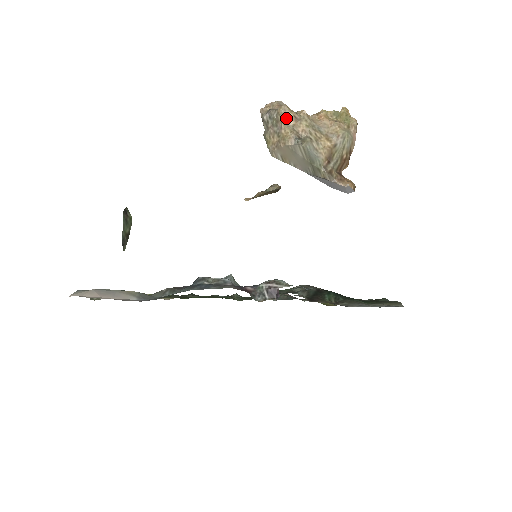
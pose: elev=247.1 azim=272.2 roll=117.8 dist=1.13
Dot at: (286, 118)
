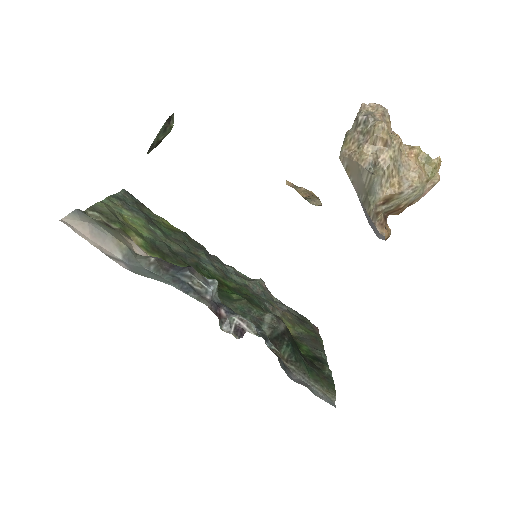
Dot at: (378, 137)
